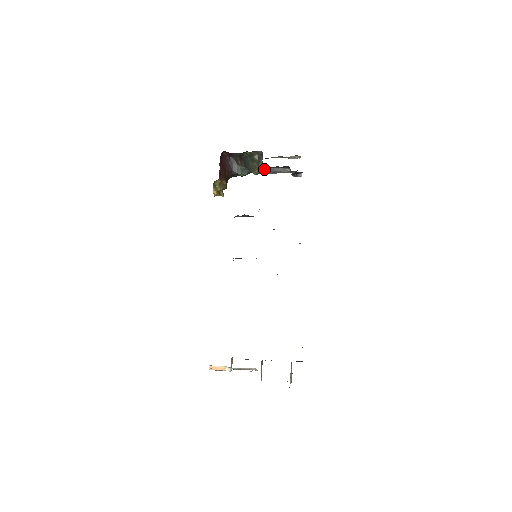
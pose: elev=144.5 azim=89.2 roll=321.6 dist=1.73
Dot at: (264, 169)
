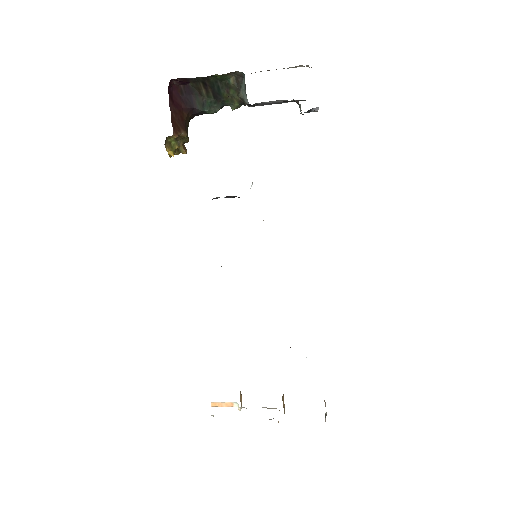
Dot at: (250, 105)
